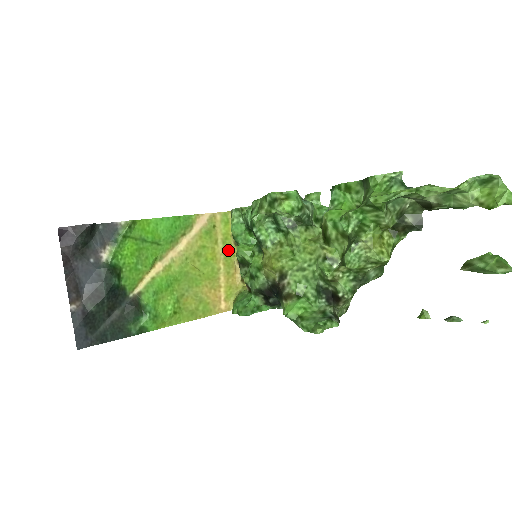
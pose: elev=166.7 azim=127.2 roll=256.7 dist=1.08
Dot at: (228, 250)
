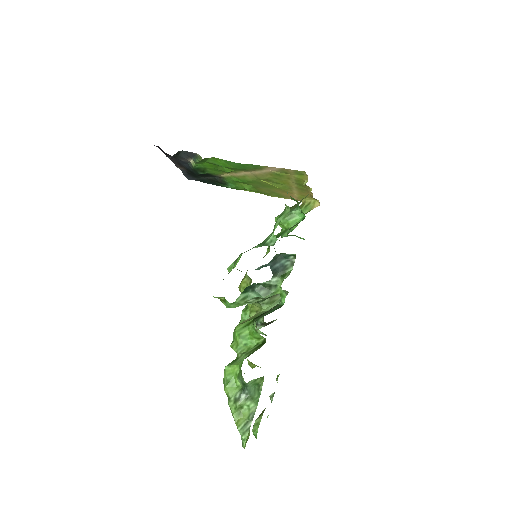
Dot at: (301, 185)
